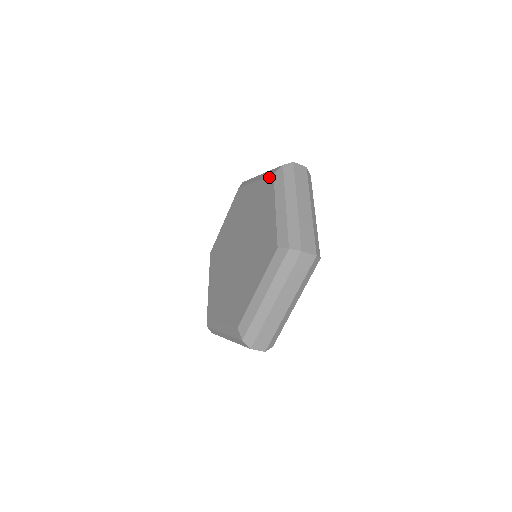
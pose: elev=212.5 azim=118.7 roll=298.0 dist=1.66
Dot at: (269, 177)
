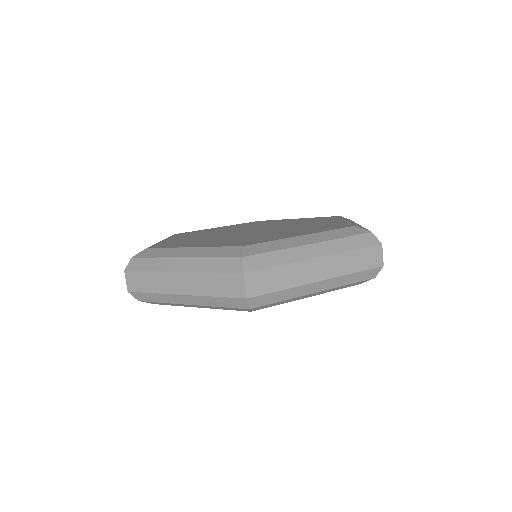
Dot at: occluded
